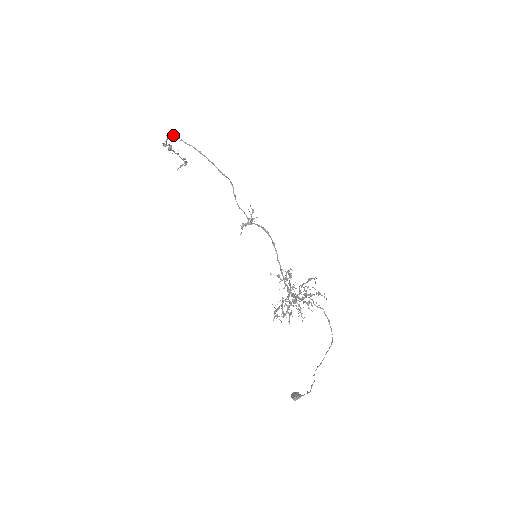
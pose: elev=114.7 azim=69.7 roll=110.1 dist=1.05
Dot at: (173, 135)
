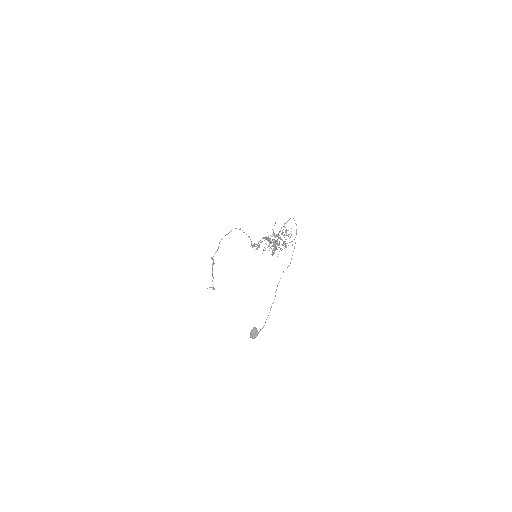
Dot at: (226, 234)
